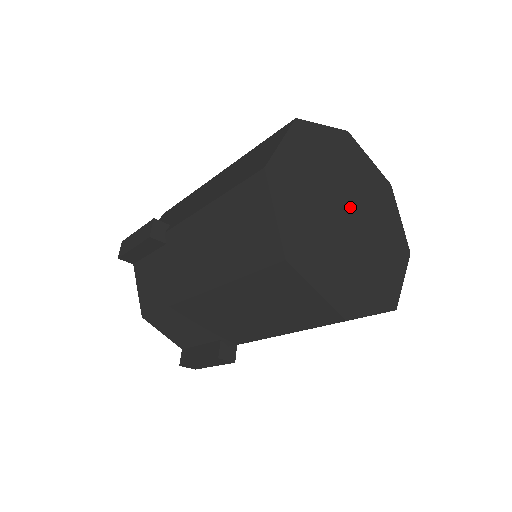
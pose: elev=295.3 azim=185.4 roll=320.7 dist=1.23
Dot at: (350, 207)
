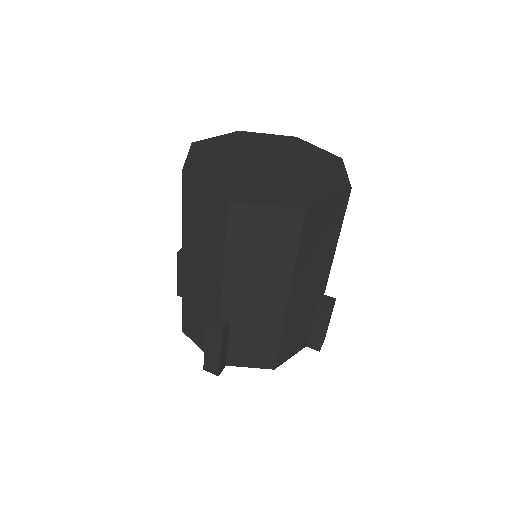
Dot at: (274, 162)
